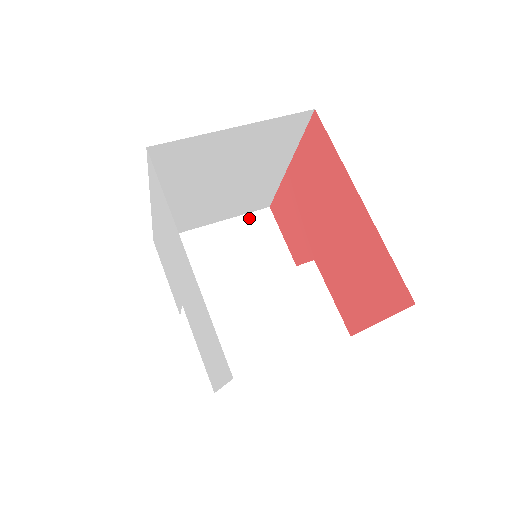
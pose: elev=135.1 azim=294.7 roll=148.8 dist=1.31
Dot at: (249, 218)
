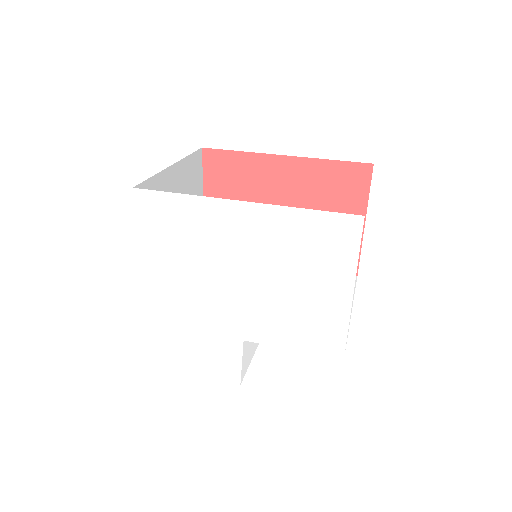
Dot at: occluded
